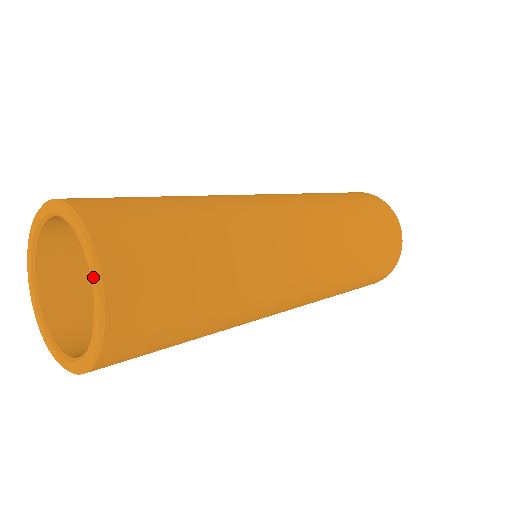
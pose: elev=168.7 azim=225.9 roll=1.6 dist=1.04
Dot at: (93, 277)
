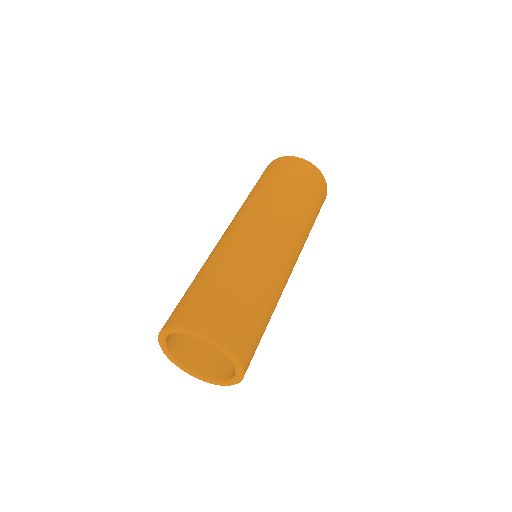
Dot at: (225, 353)
